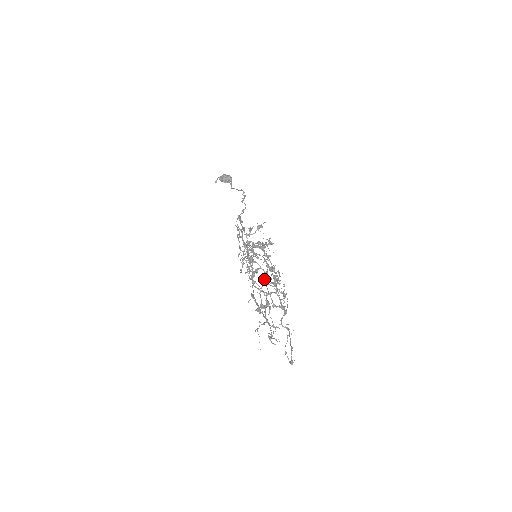
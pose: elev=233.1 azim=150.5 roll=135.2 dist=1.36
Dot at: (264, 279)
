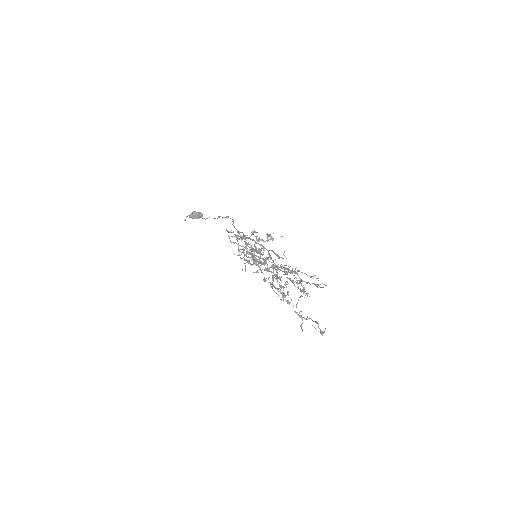
Dot at: occluded
